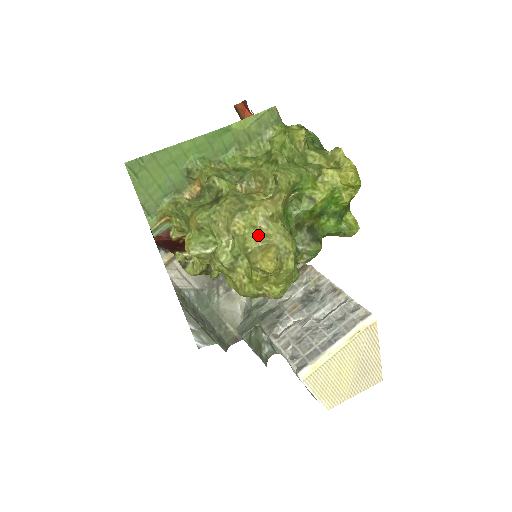
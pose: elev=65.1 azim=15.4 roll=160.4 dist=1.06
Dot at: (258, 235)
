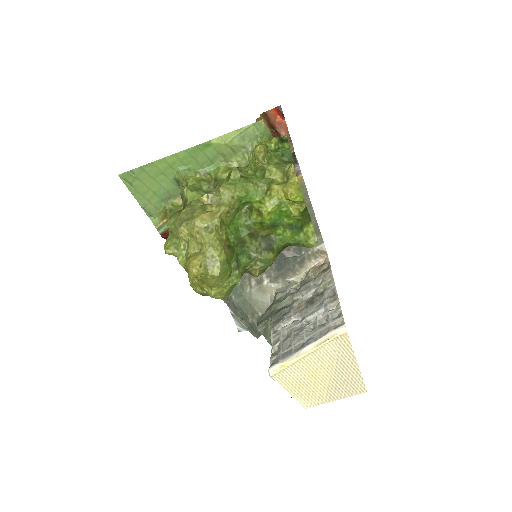
Dot at: (196, 243)
